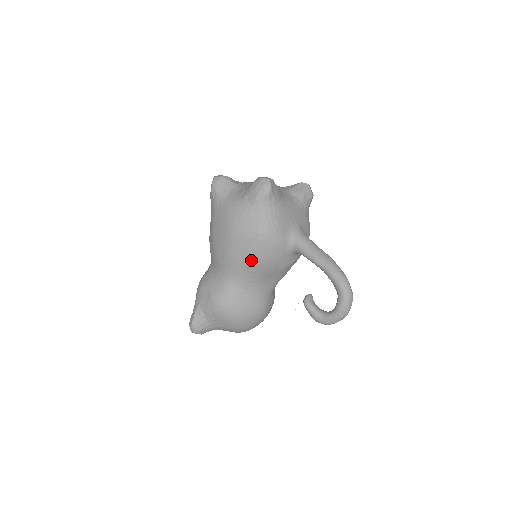
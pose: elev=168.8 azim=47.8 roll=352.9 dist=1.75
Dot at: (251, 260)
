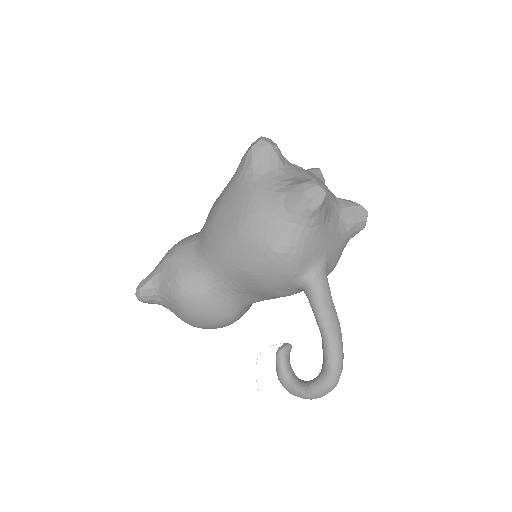
Dot at: (245, 270)
